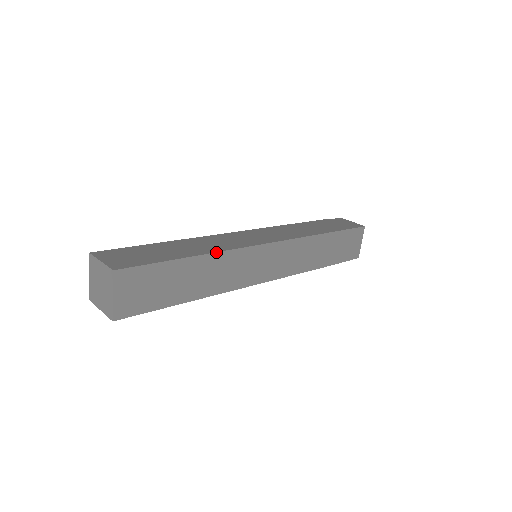
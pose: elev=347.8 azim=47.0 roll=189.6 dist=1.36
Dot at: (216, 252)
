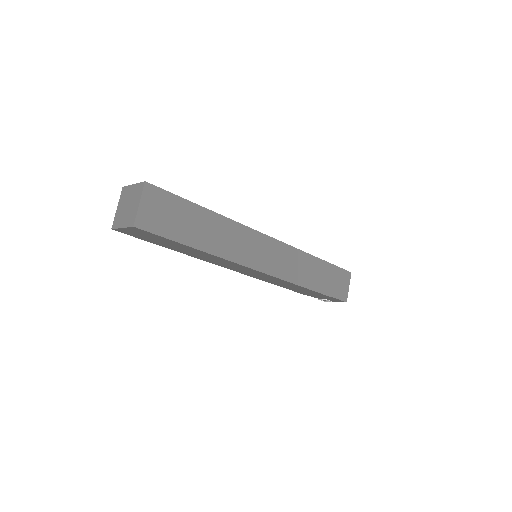
Dot at: (226, 217)
